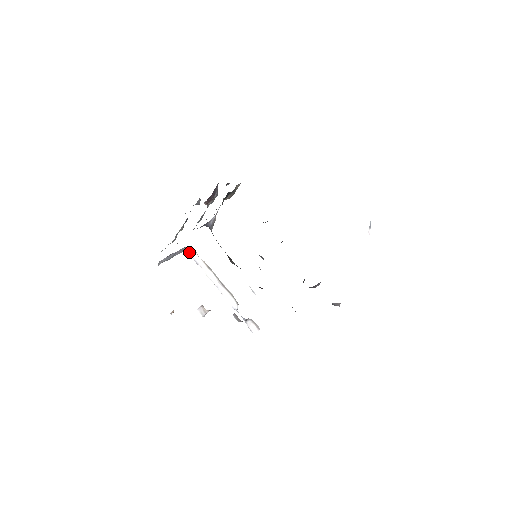
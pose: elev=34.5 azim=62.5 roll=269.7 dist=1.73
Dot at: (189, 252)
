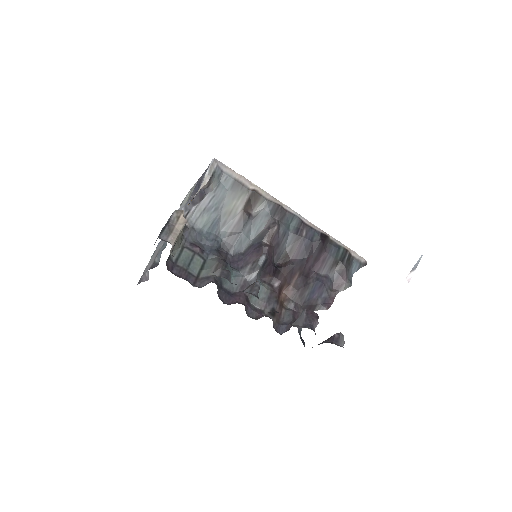
Dot at: occluded
